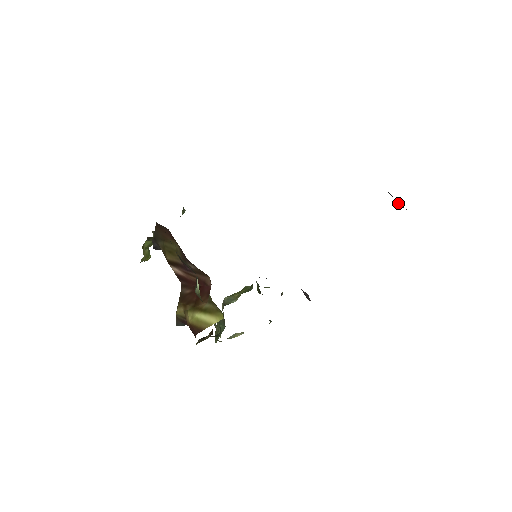
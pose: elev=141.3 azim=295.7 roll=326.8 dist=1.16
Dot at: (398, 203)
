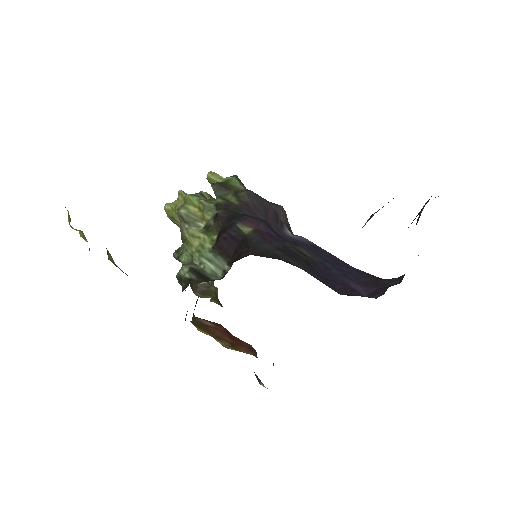
Dot at: occluded
